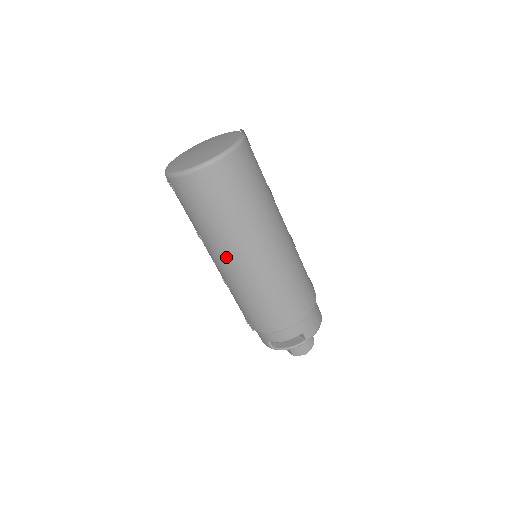
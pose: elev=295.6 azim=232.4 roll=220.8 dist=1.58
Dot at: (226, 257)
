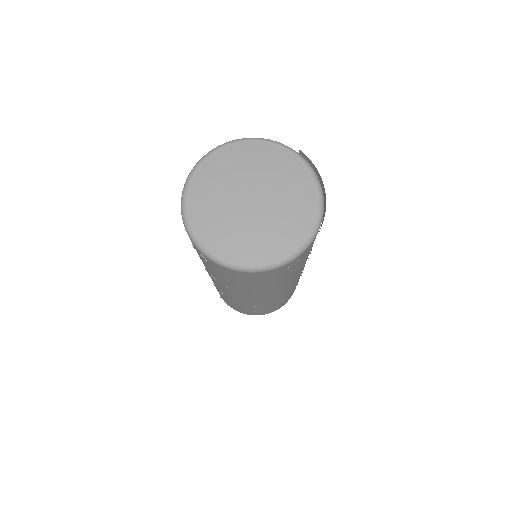
Dot at: (248, 298)
